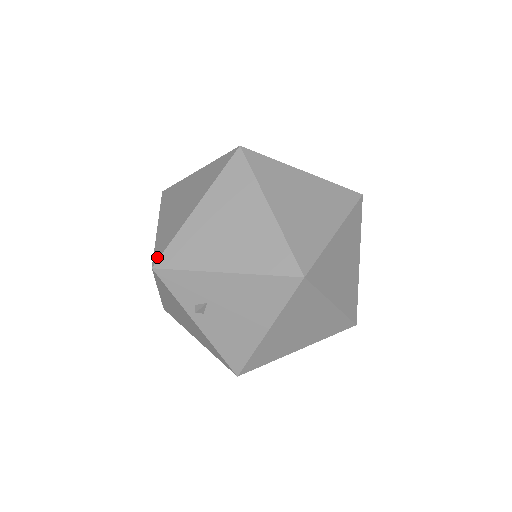
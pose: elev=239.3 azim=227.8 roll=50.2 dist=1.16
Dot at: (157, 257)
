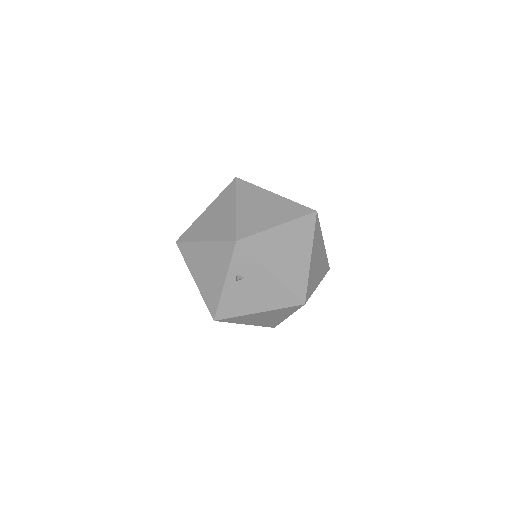
Dot at: (241, 236)
